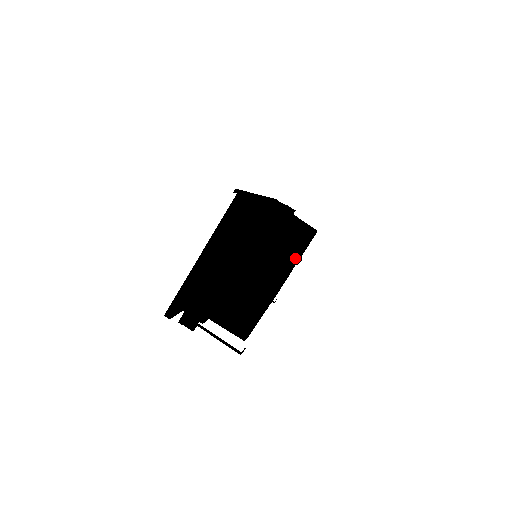
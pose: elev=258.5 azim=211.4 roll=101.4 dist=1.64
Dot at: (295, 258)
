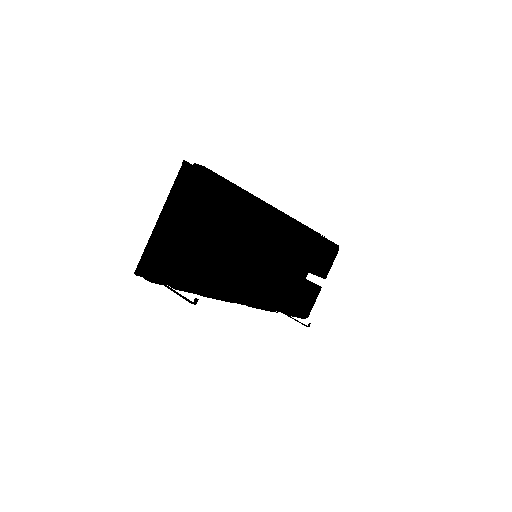
Dot at: (235, 209)
